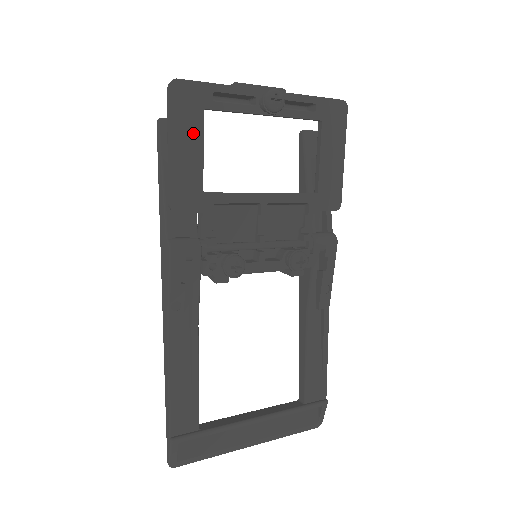
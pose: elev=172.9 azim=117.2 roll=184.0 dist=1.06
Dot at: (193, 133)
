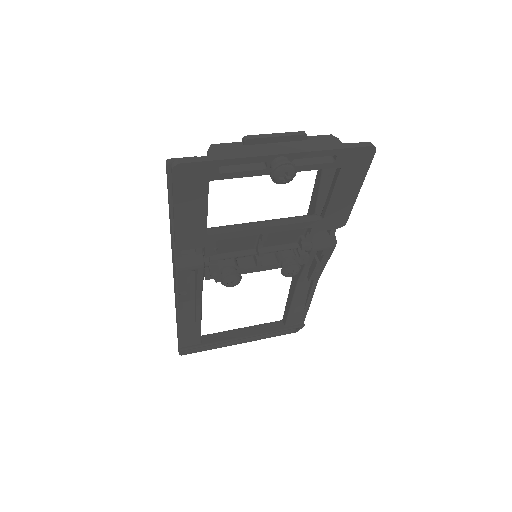
Dot at: (197, 199)
